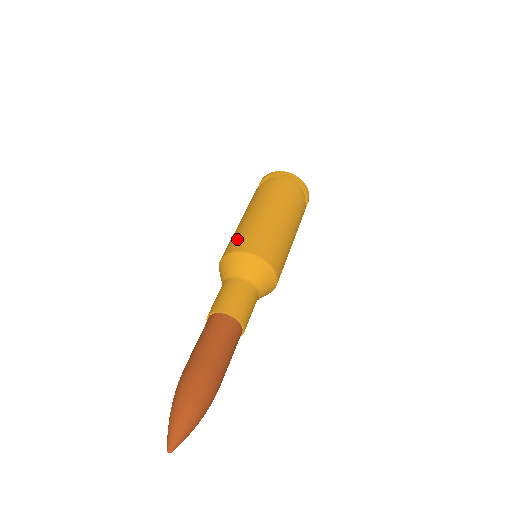
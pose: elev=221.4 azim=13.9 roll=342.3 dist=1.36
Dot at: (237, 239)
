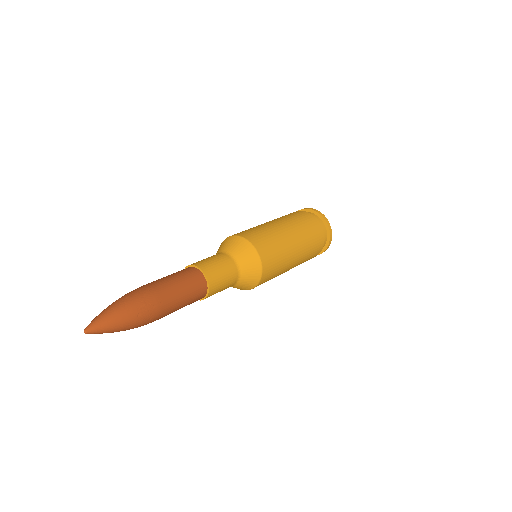
Dot at: occluded
